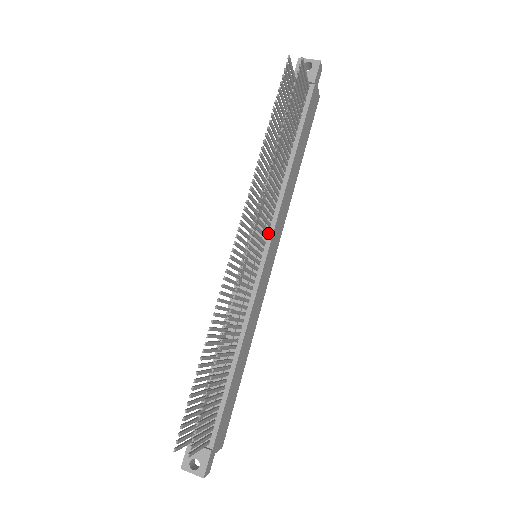
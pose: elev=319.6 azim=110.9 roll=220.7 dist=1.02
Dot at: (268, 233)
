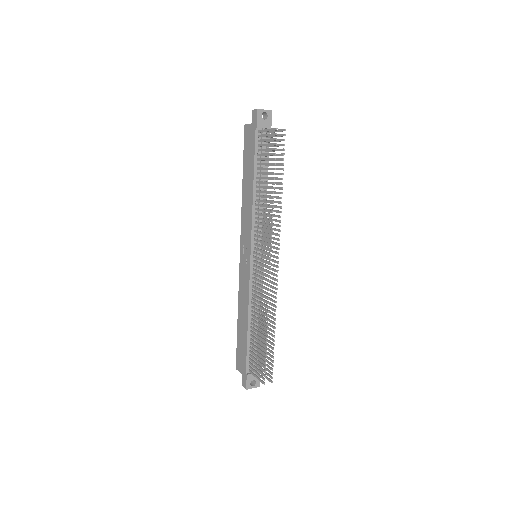
Dot at: (262, 240)
